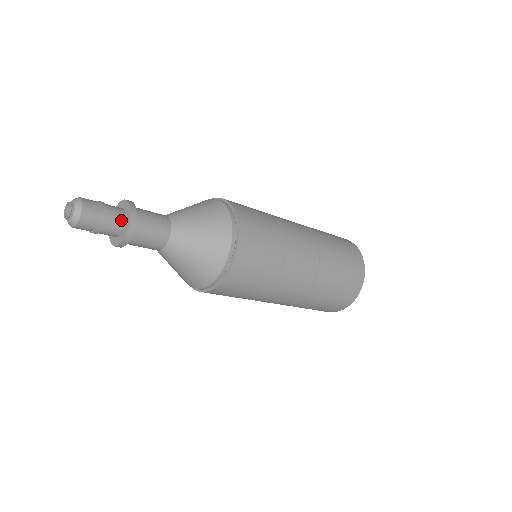
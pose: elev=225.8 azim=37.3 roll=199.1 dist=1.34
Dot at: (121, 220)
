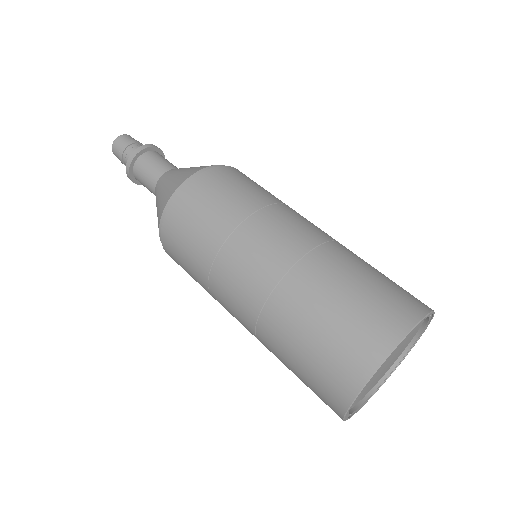
Dot at: occluded
